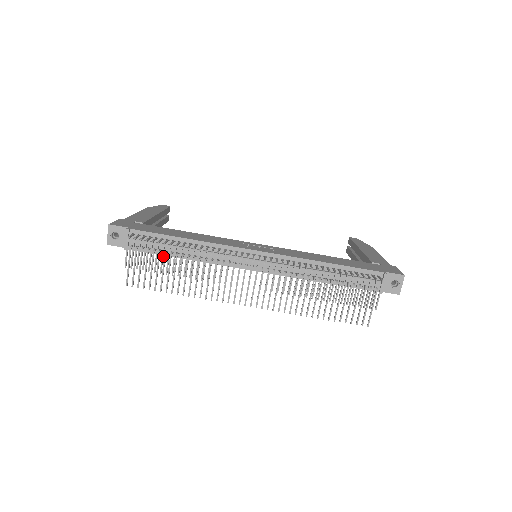
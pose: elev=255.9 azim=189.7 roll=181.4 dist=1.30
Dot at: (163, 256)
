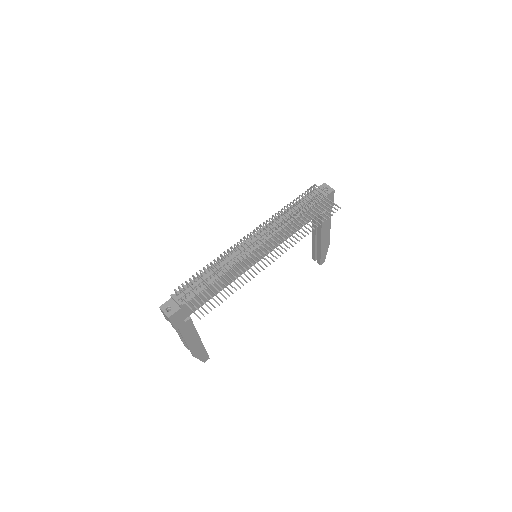
Dot at: (202, 278)
